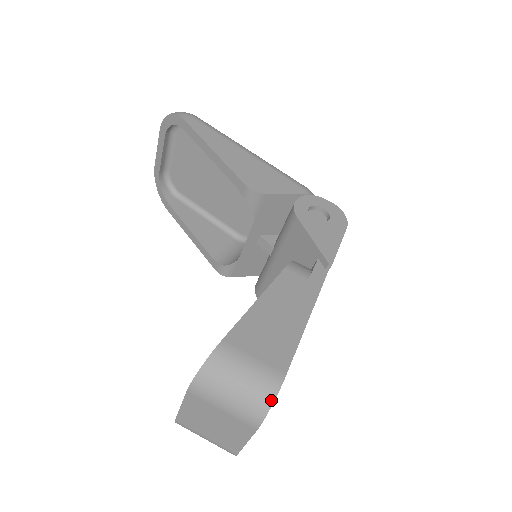
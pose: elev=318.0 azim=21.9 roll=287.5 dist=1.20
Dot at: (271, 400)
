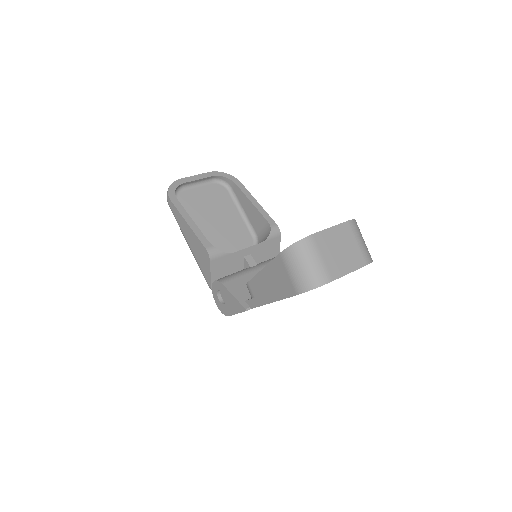
Dot at: (372, 260)
